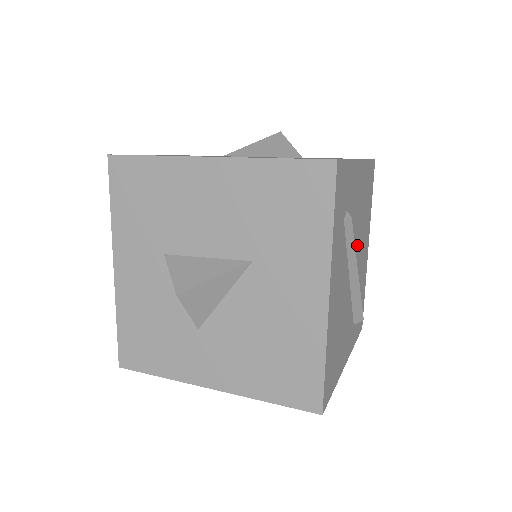
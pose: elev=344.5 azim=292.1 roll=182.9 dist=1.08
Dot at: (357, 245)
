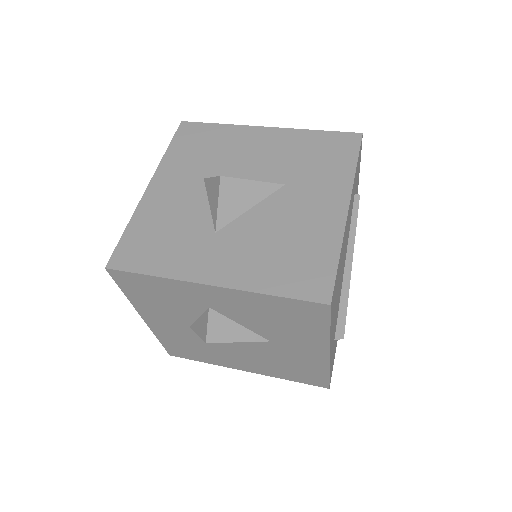
Dot at: occluded
